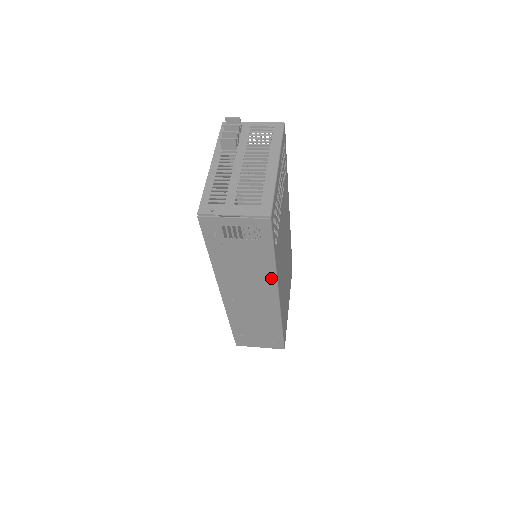
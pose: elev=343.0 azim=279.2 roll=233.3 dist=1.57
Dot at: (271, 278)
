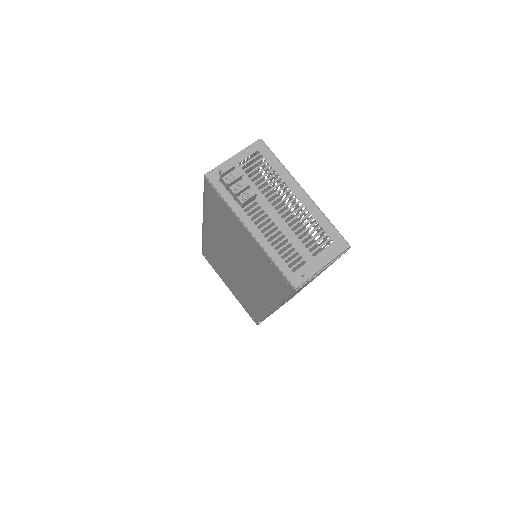
Dot at: (319, 274)
